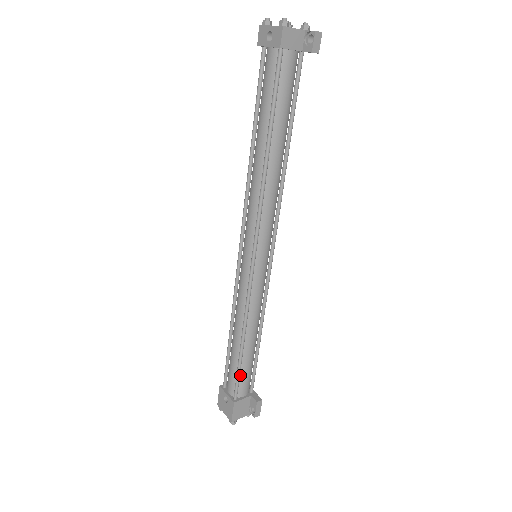
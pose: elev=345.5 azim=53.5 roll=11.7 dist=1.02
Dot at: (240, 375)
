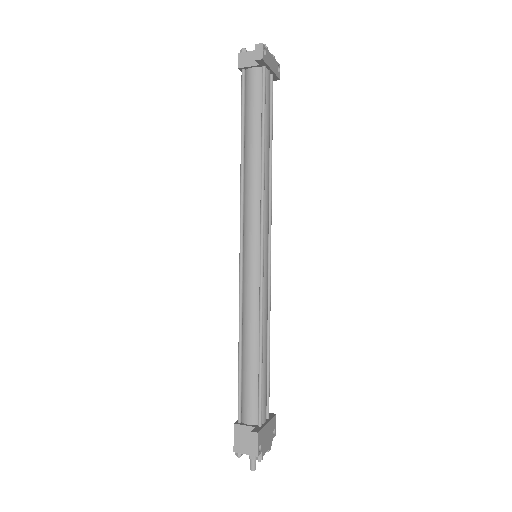
Dot at: (243, 392)
